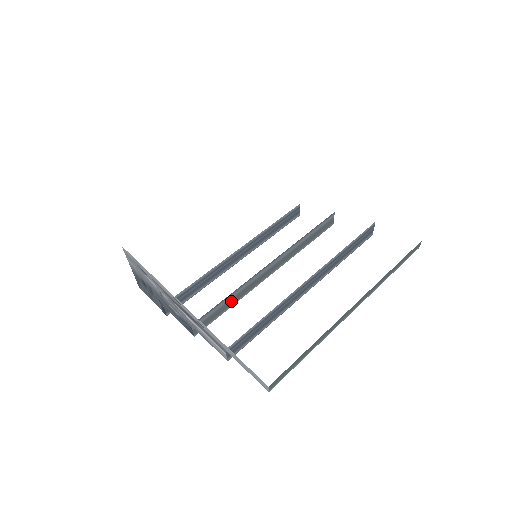
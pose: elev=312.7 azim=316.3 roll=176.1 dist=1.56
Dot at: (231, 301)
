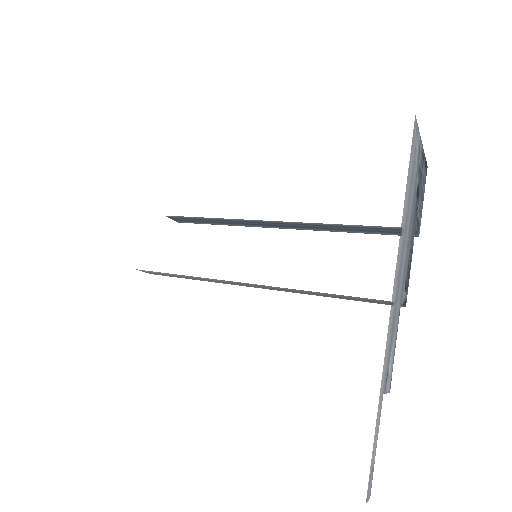
Dot at: (193, 278)
